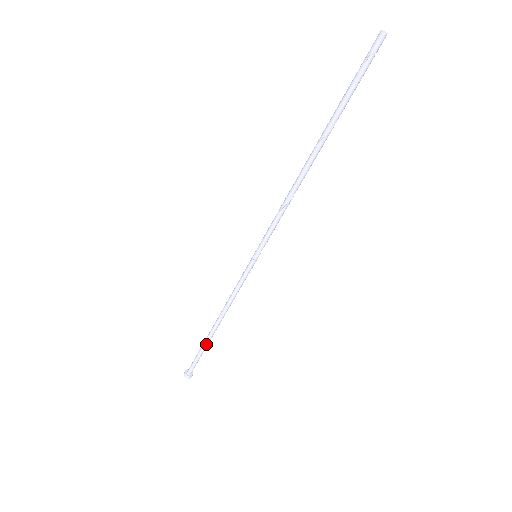
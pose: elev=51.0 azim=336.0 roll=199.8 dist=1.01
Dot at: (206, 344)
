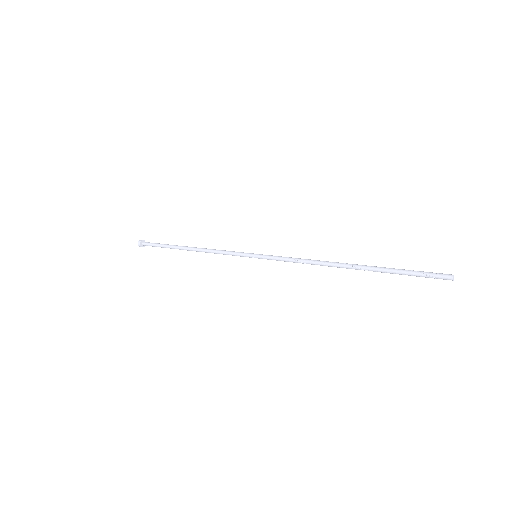
Dot at: (172, 248)
